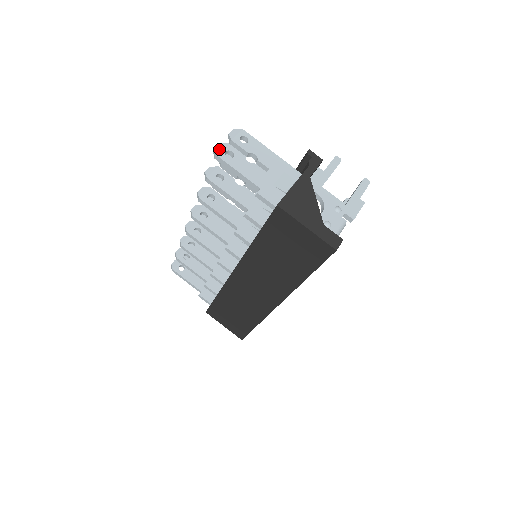
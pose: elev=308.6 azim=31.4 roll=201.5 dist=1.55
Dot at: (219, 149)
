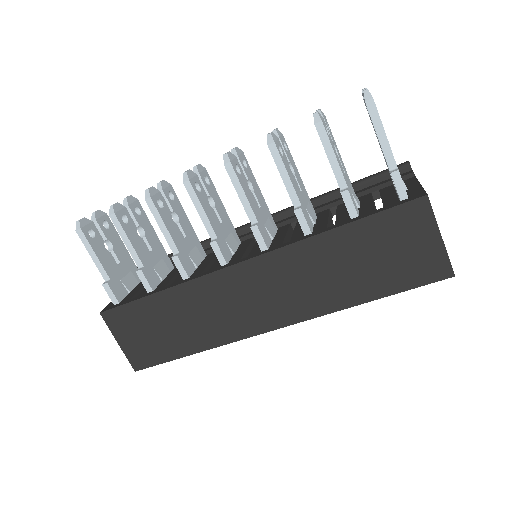
Dot at: occluded
